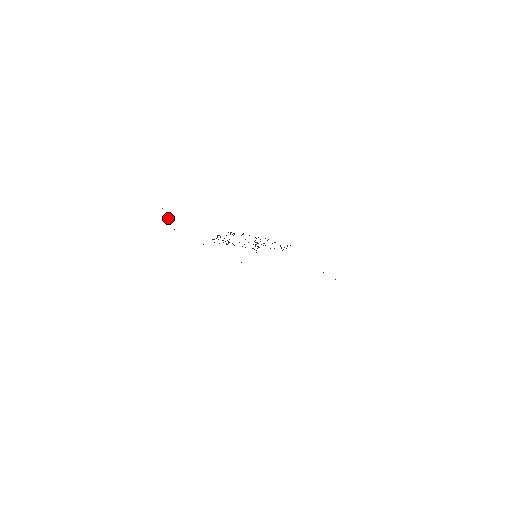
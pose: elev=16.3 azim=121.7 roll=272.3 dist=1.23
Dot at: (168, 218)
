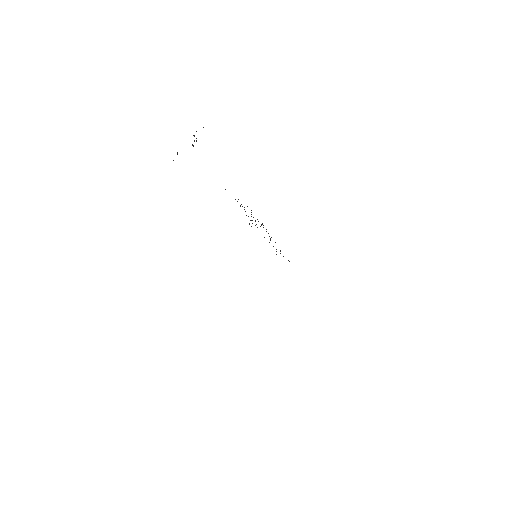
Dot at: occluded
